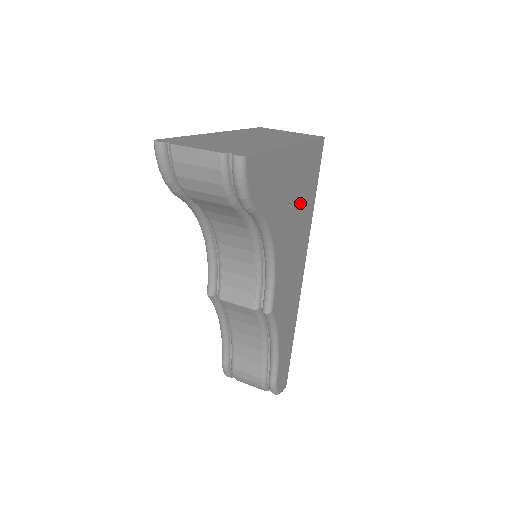
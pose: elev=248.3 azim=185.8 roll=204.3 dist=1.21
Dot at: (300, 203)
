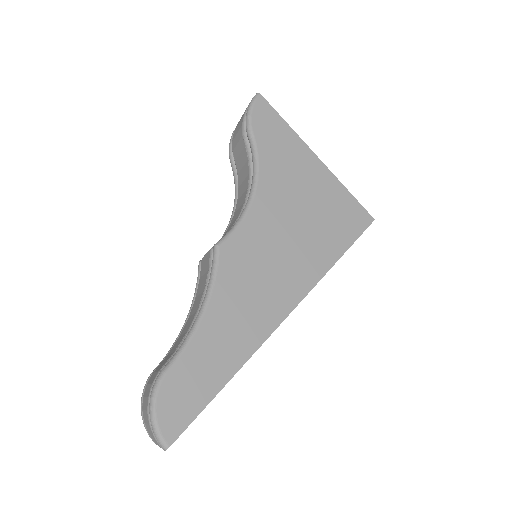
Dot at: (312, 217)
